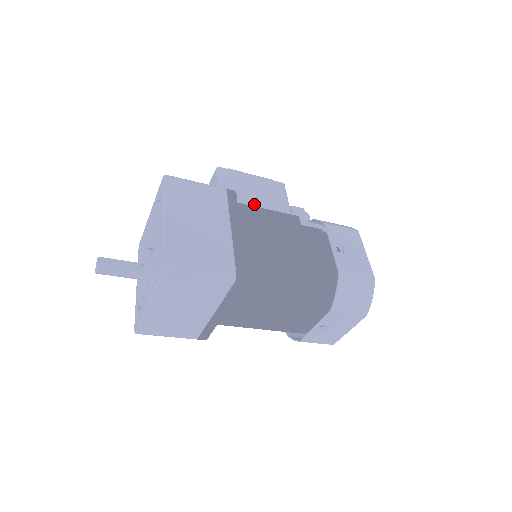
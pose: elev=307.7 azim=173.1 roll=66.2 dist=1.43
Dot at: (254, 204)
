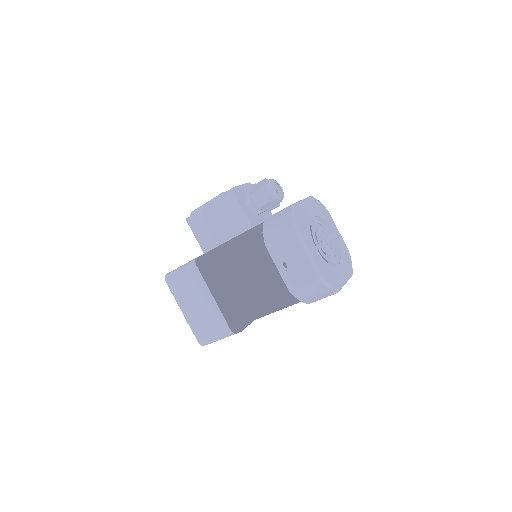
Dot at: (222, 239)
